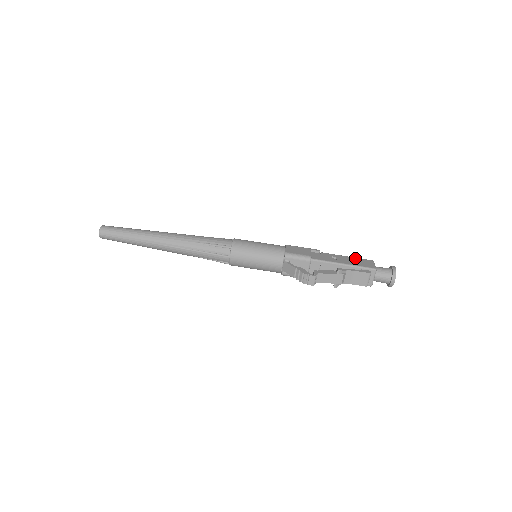
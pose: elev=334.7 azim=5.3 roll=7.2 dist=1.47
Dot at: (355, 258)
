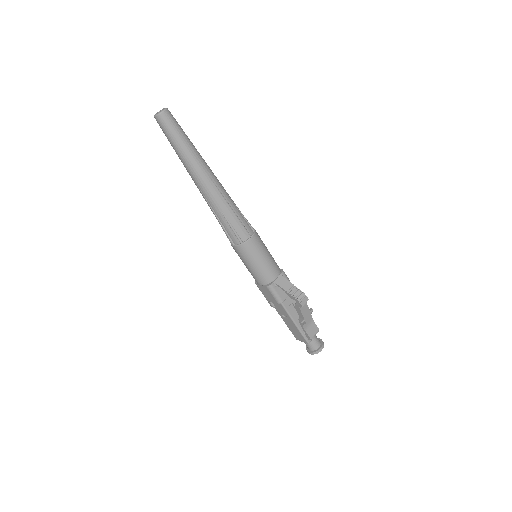
Dot at: occluded
